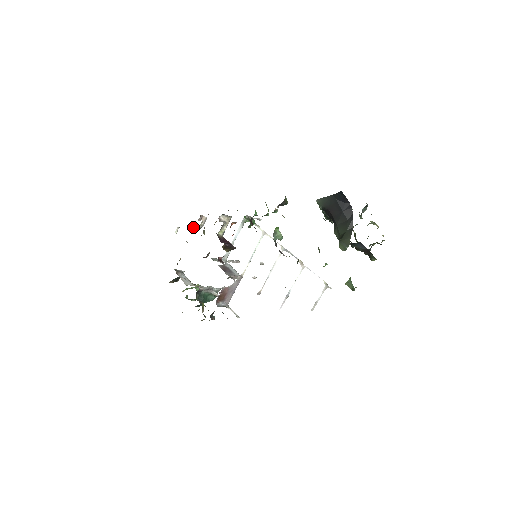
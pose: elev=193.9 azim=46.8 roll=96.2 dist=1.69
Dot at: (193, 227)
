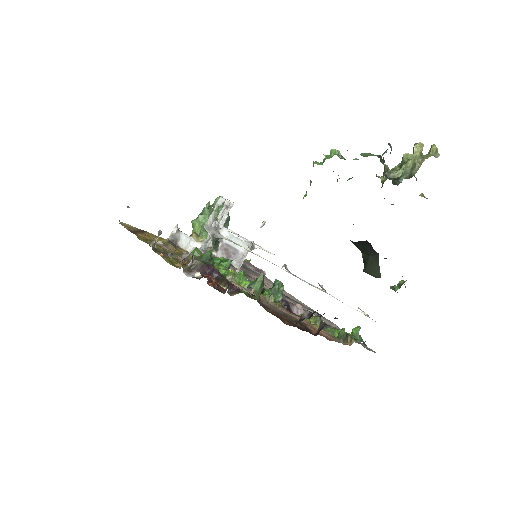
Dot at: occluded
